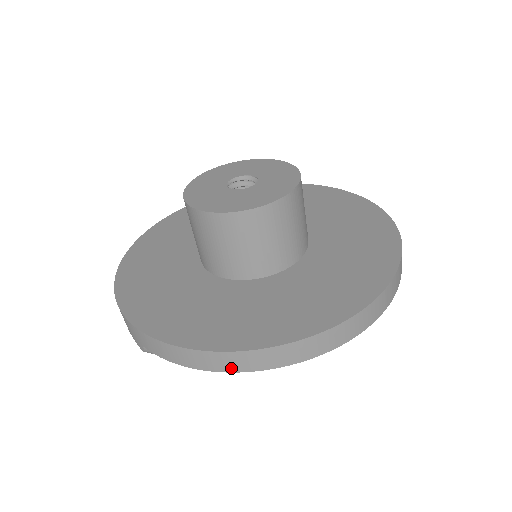
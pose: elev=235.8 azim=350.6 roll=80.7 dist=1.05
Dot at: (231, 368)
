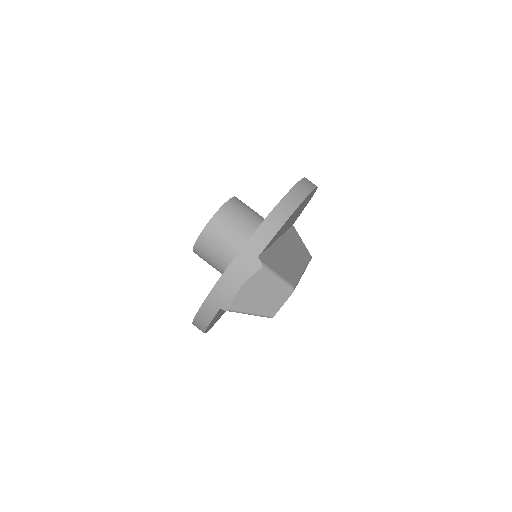
Dot at: (296, 204)
